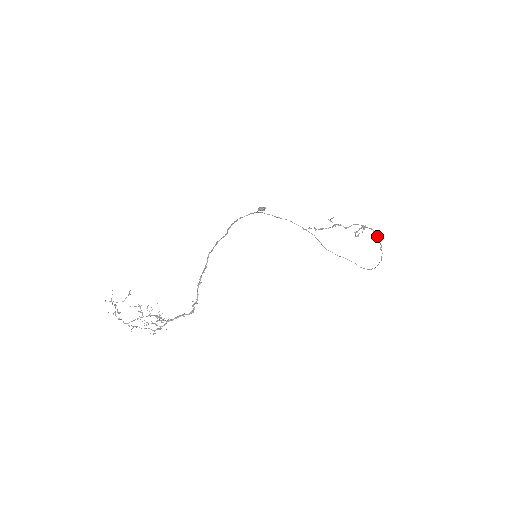
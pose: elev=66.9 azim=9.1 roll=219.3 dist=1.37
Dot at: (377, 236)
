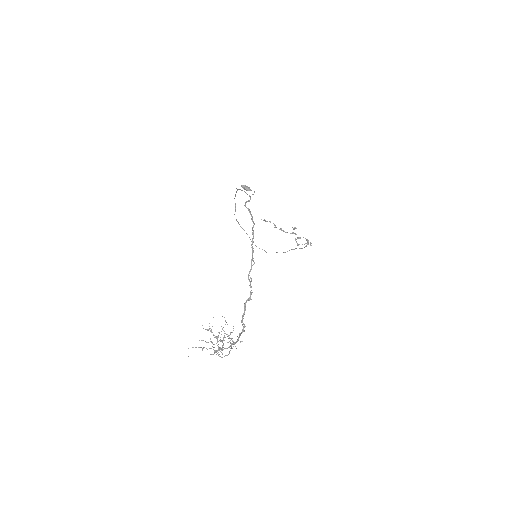
Dot at: occluded
